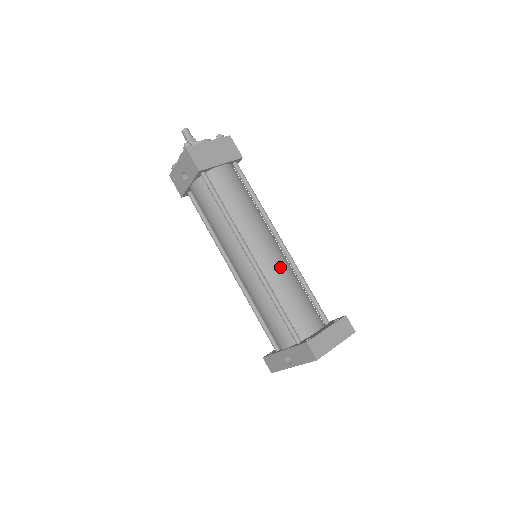
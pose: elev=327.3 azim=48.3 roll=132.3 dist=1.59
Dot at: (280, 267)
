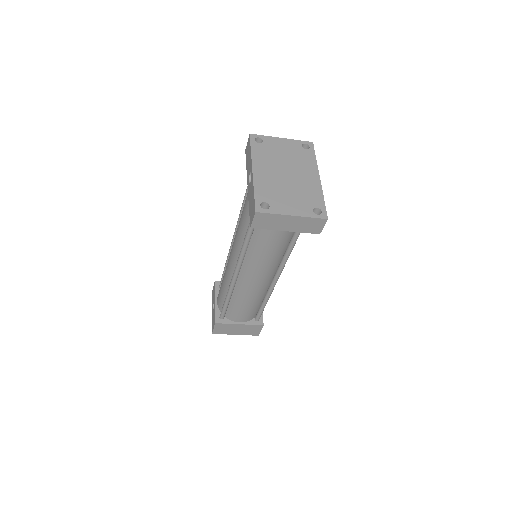
Dot at: occluded
